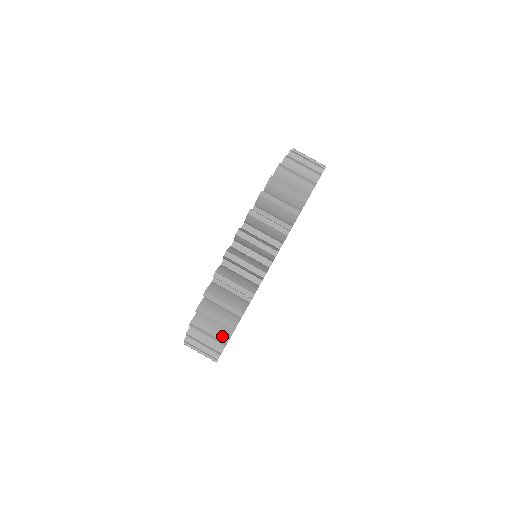
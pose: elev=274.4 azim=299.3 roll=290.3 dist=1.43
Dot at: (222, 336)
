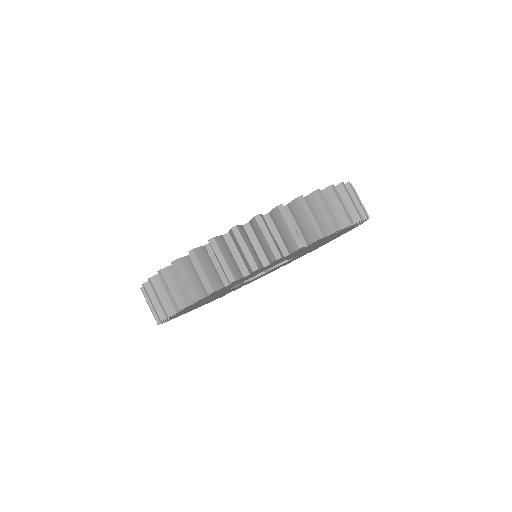
Dot at: (256, 260)
